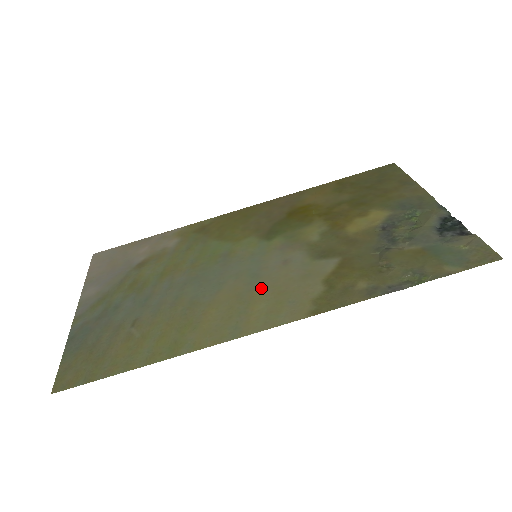
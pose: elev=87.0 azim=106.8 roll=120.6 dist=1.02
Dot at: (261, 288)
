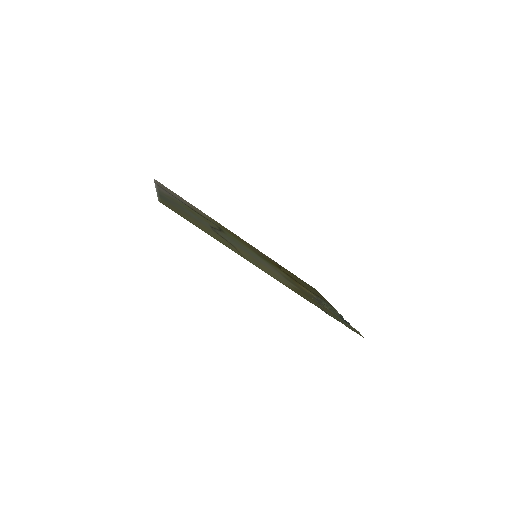
Dot at: (263, 265)
